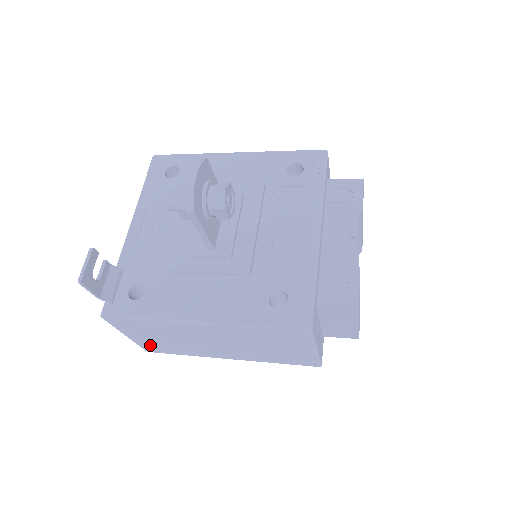
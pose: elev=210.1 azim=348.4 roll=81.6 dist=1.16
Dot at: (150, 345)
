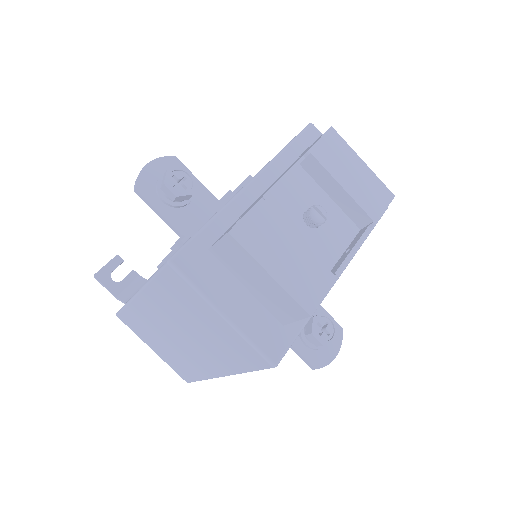
Dot at: (173, 364)
